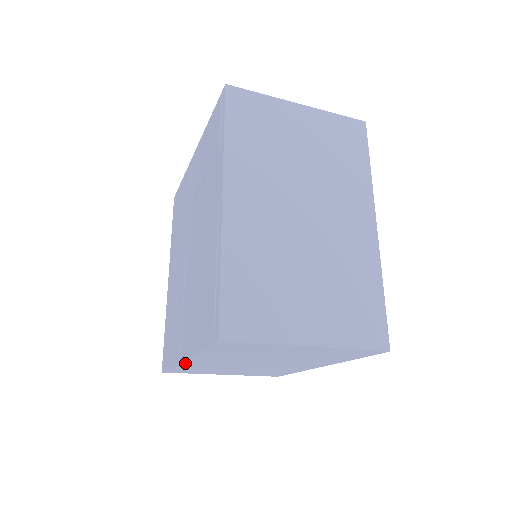
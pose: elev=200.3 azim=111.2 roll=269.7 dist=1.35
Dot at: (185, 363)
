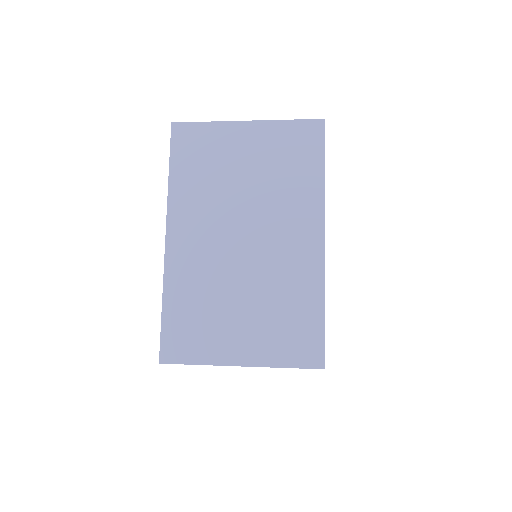
Dot at: occluded
